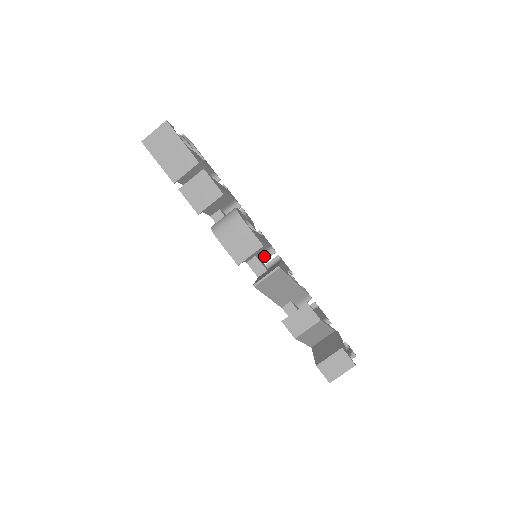
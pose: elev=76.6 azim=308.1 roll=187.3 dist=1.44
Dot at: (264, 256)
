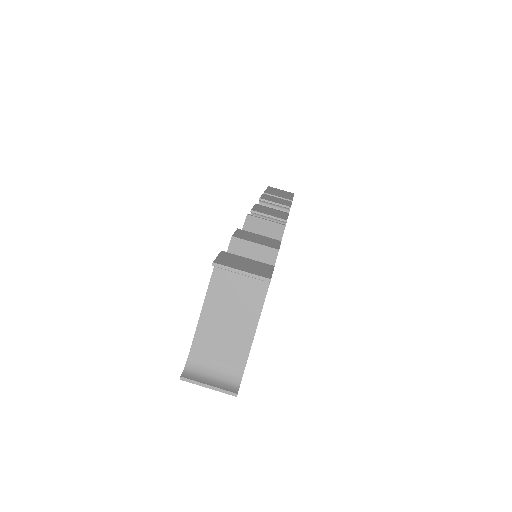
Dot at: occluded
